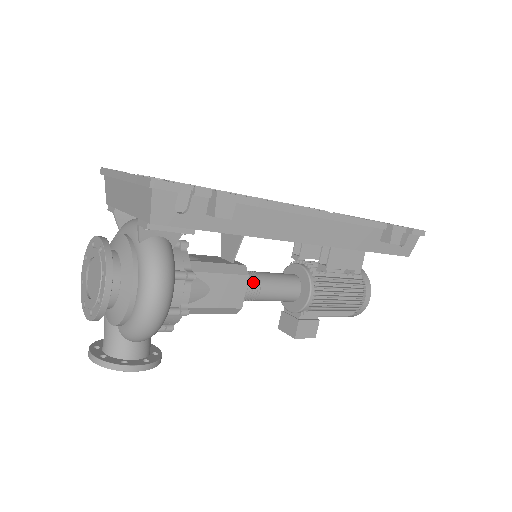
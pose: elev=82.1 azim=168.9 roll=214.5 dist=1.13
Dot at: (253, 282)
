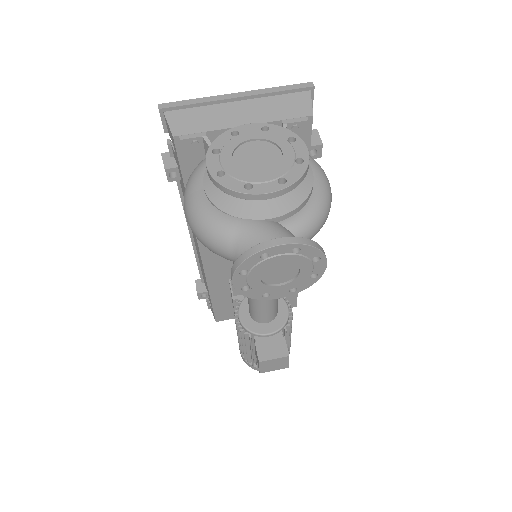
Dot at: occluded
